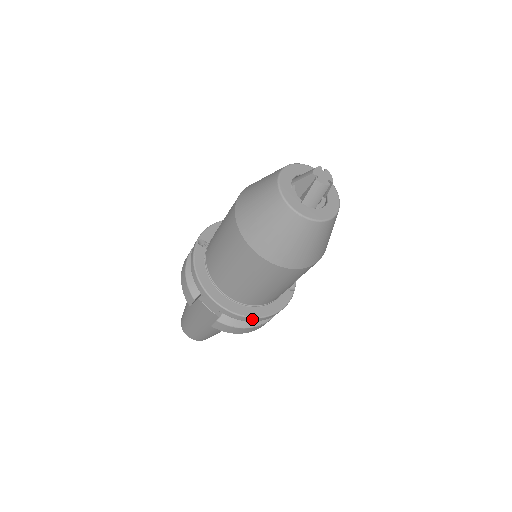
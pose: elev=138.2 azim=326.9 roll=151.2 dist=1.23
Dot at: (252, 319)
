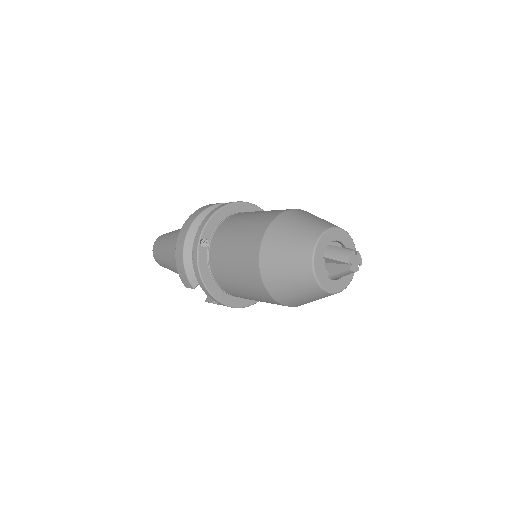
Dot at: (247, 306)
